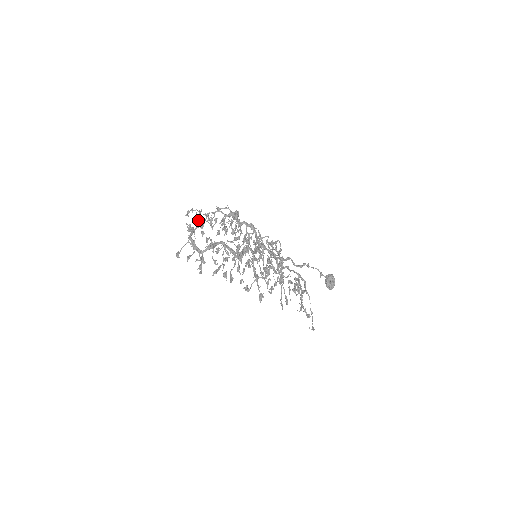
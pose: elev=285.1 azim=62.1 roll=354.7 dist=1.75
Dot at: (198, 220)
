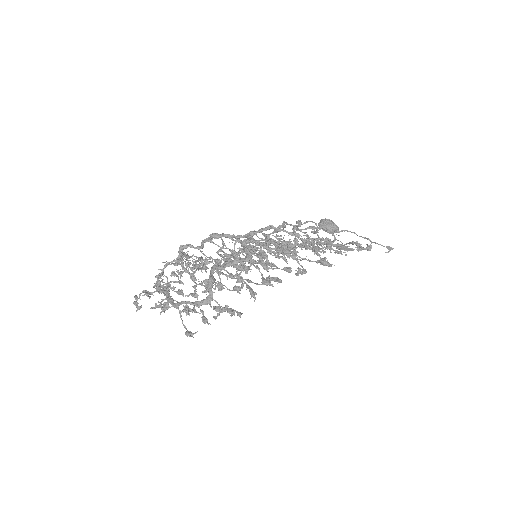
Dot at: (158, 290)
